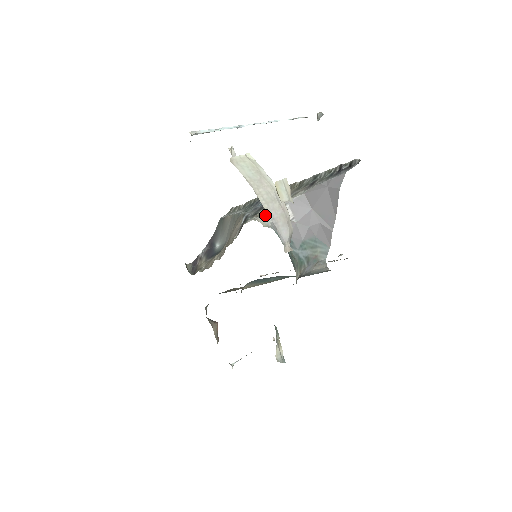
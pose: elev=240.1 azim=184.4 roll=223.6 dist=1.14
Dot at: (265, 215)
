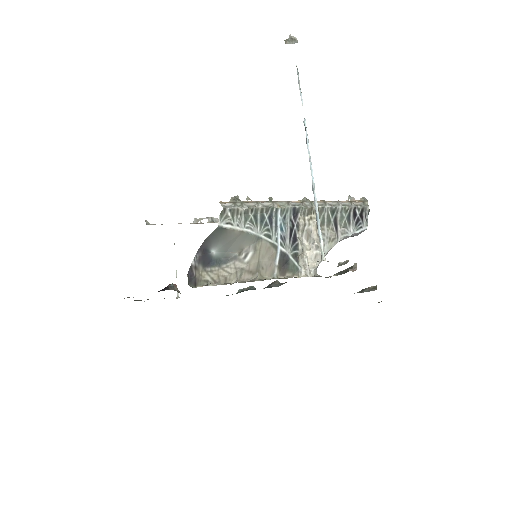
Dot at: occluded
